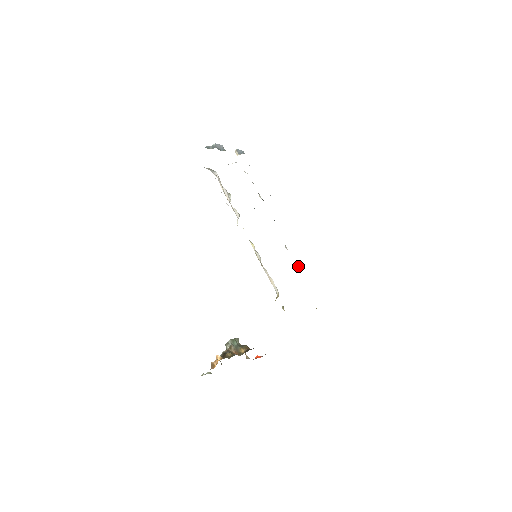
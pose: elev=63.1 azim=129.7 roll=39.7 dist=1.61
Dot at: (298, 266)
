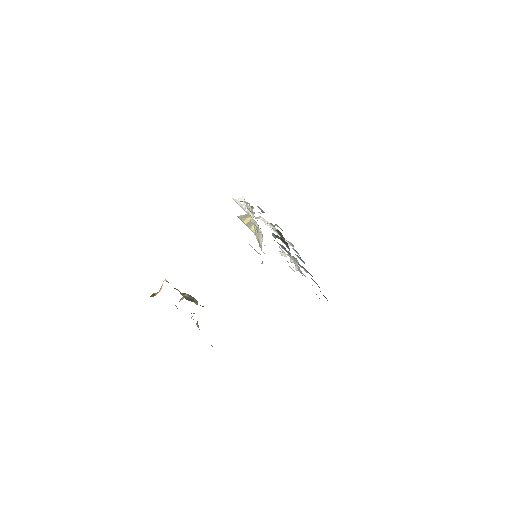
Dot at: (297, 264)
